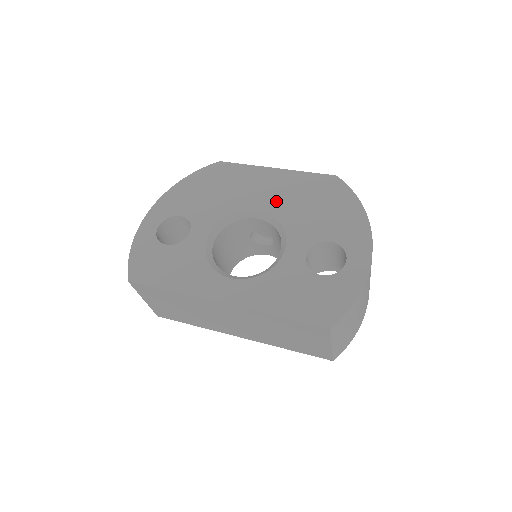
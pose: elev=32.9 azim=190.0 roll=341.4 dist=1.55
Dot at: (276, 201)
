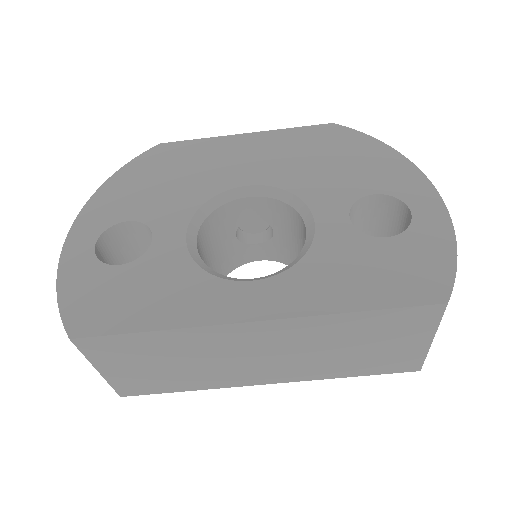
Dot at: (267, 168)
